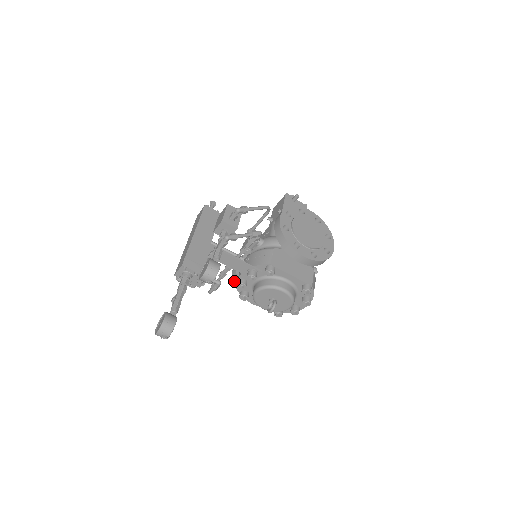
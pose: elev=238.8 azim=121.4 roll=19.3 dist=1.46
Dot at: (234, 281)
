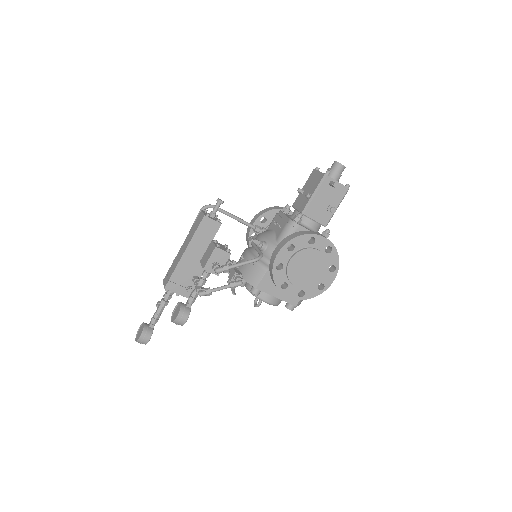
Dot at: (246, 238)
